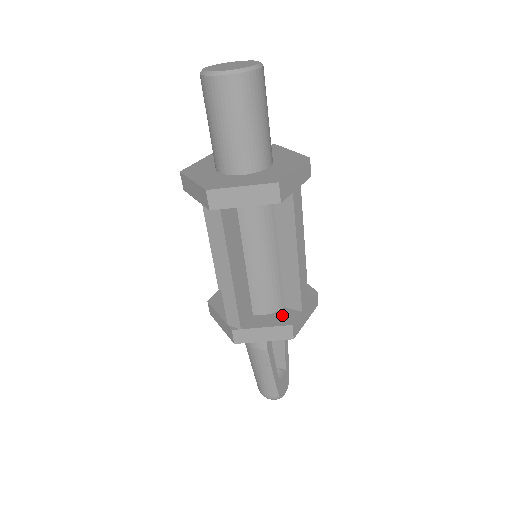
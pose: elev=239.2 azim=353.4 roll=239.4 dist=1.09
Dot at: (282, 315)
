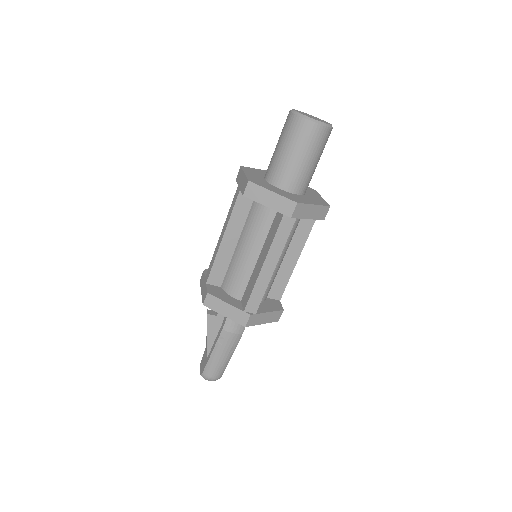
Dot at: (271, 303)
